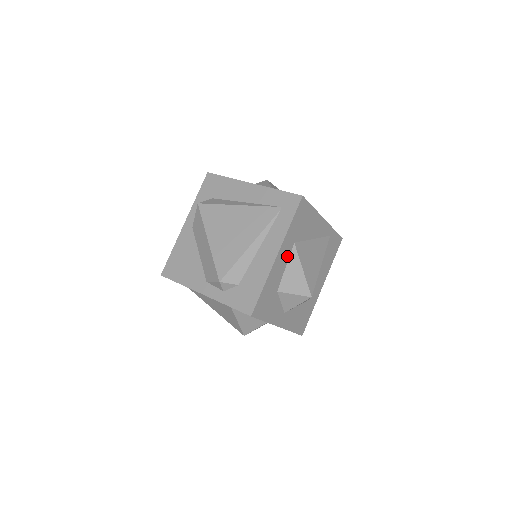
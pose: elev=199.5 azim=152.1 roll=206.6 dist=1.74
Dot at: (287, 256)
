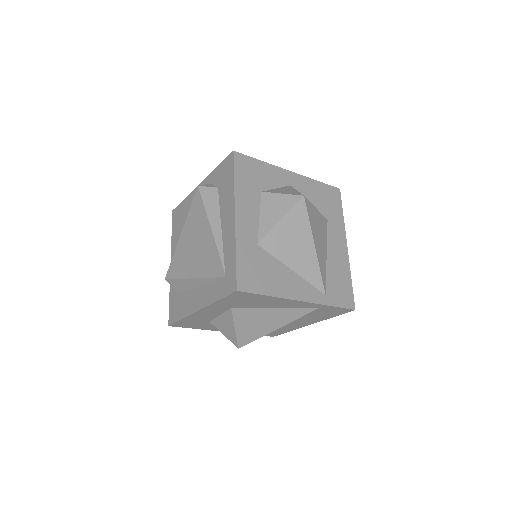
Dot at: (220, 311)
